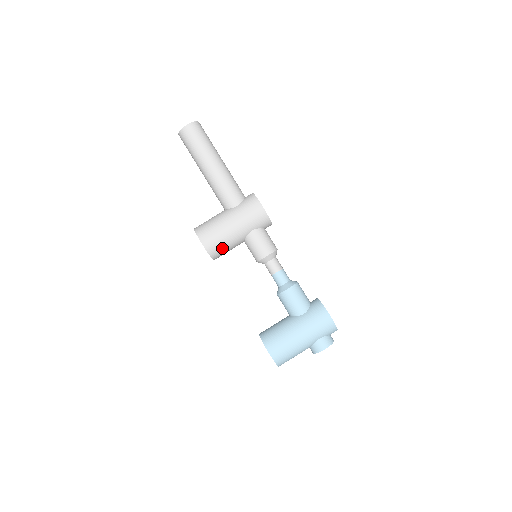
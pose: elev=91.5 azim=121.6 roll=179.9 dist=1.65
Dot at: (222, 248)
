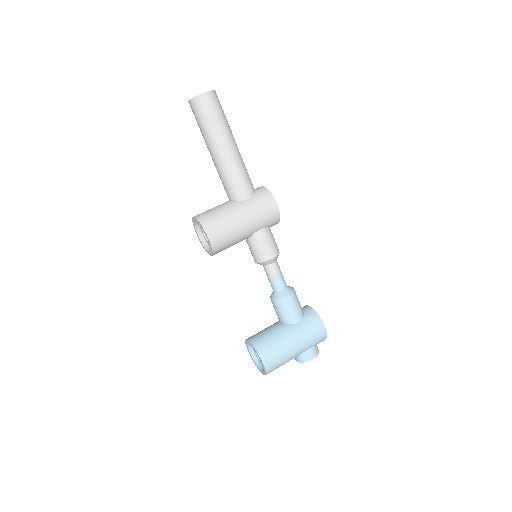
Dot at: (227, 245)
